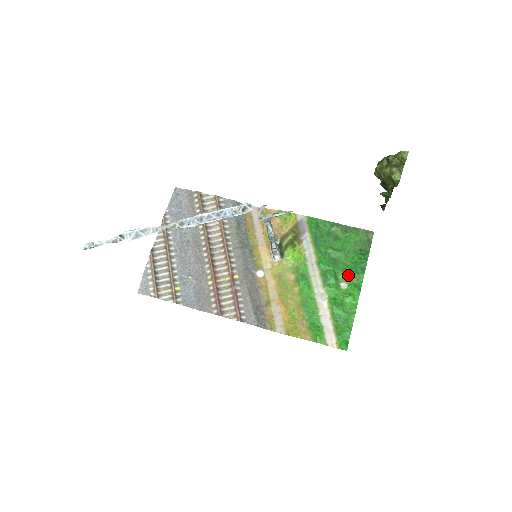
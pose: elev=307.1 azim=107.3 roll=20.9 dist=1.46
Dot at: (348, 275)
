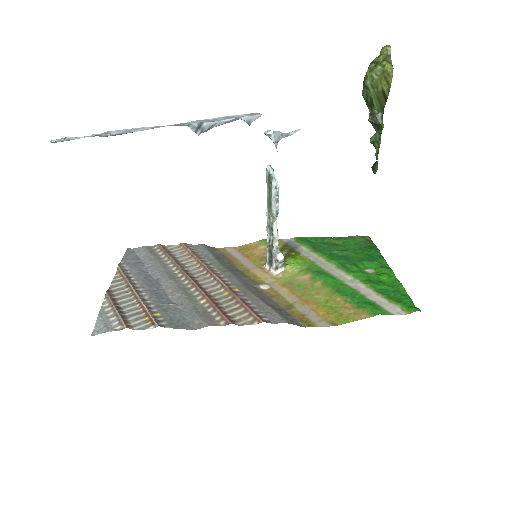
Dot at: (368, 262)
